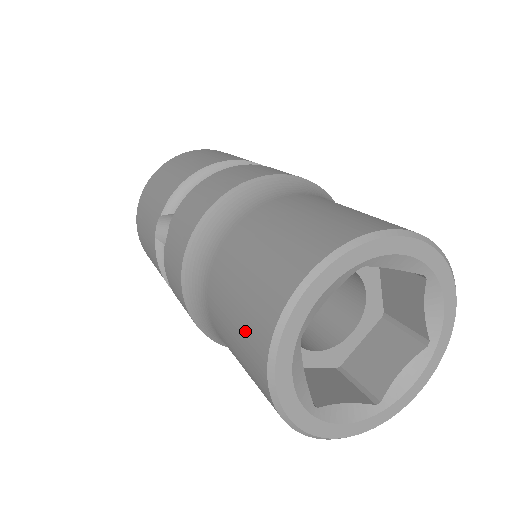
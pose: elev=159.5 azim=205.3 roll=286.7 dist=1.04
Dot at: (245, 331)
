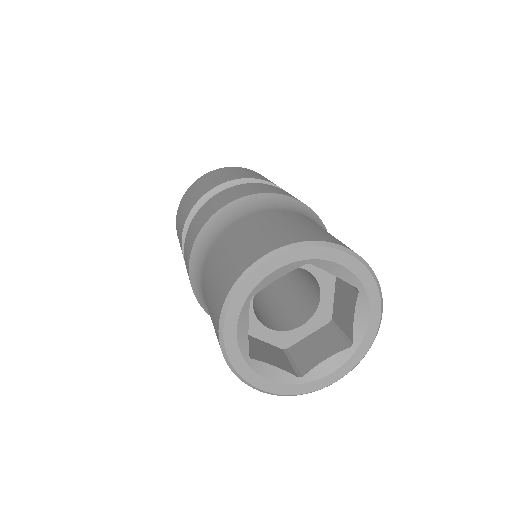
Dot at: occluded
